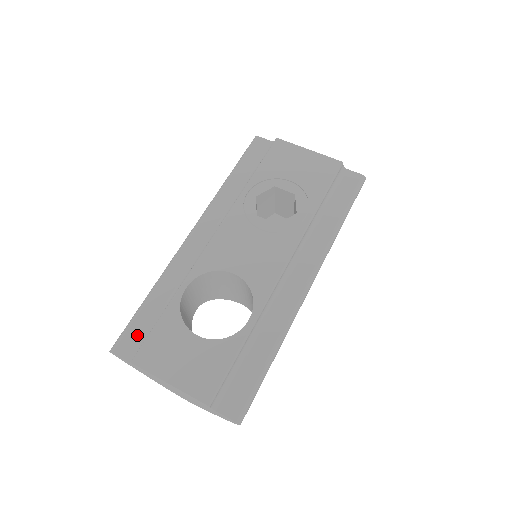
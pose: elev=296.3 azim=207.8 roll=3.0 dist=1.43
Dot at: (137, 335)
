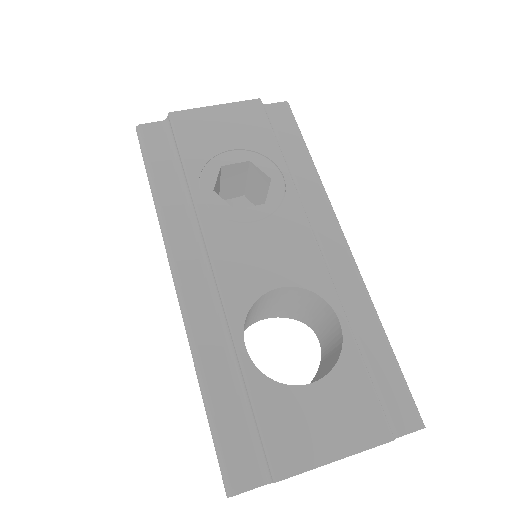
Dot at: (241, 447)
